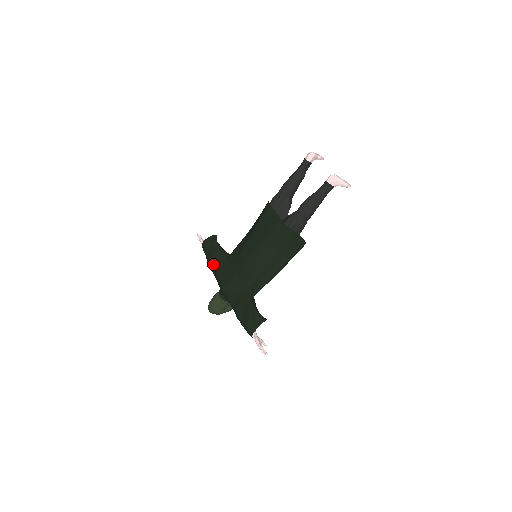
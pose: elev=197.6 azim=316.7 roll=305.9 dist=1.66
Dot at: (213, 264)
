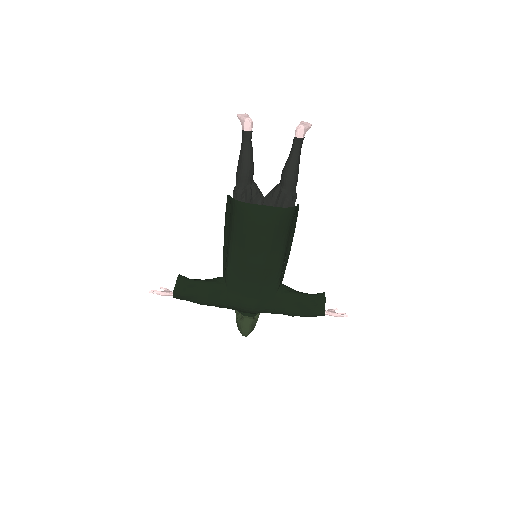
Dot at: (214, 301)
